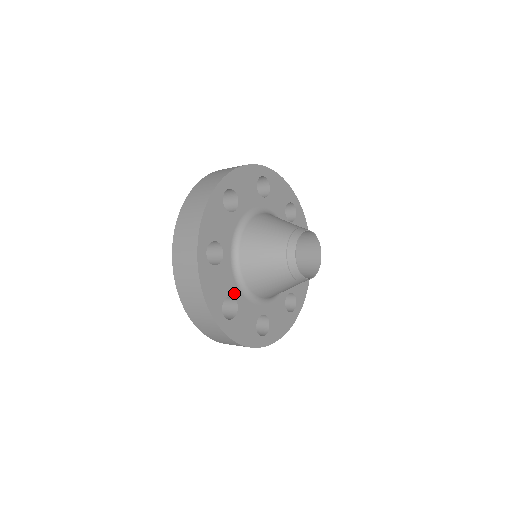
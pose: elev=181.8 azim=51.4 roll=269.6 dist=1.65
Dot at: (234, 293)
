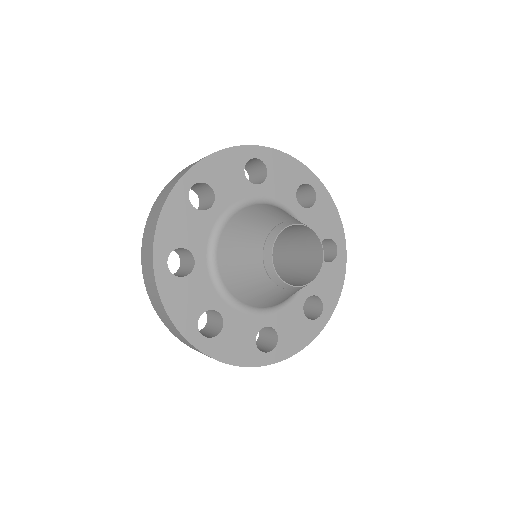
Dot at: (216, 306)
